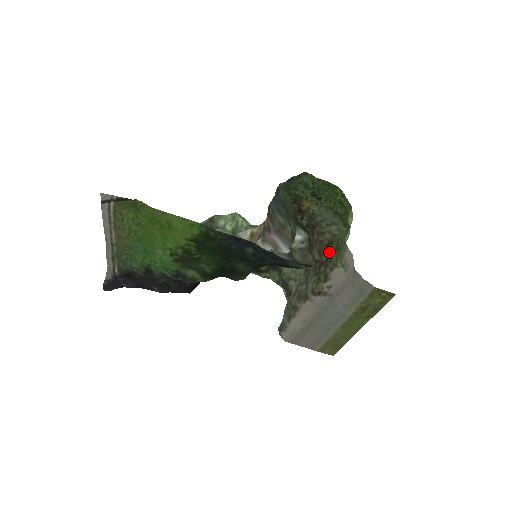
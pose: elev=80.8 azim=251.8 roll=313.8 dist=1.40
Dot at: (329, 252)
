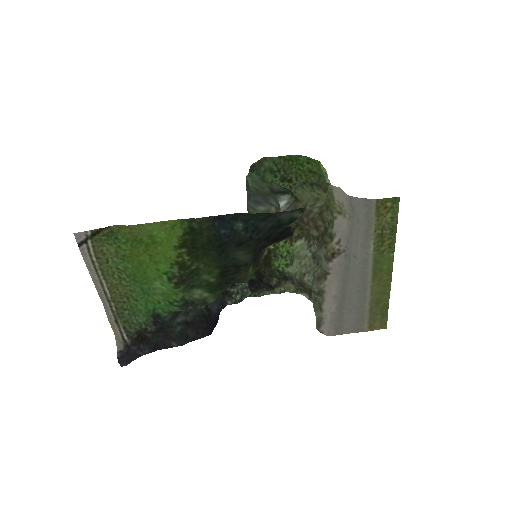
Dot at: (323, 218)
